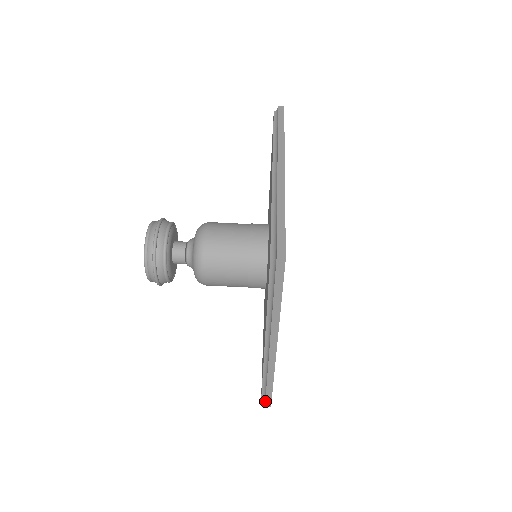
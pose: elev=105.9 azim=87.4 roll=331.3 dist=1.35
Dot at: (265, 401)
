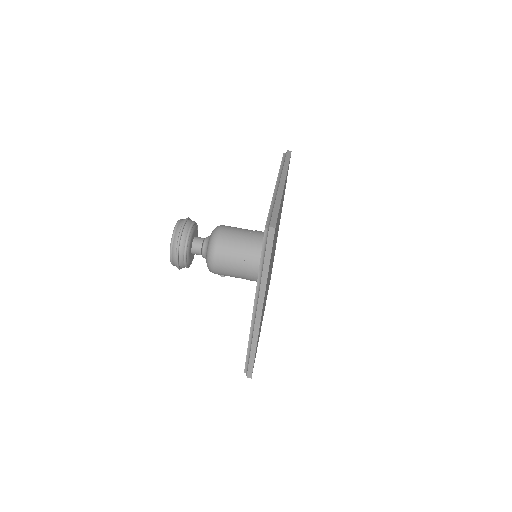
Dot at: (247, 371)
